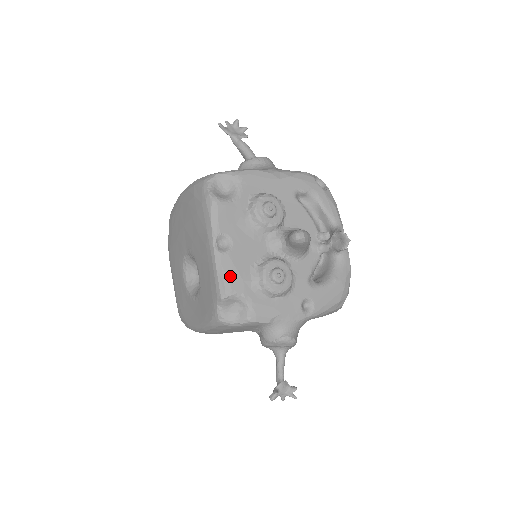
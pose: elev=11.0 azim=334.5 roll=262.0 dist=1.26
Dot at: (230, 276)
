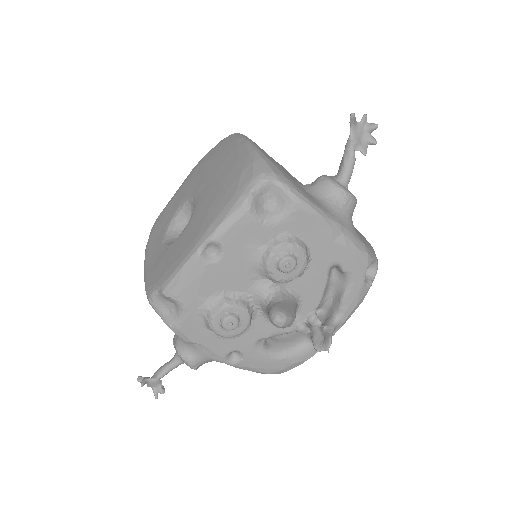
Dot at: (188, 284)
